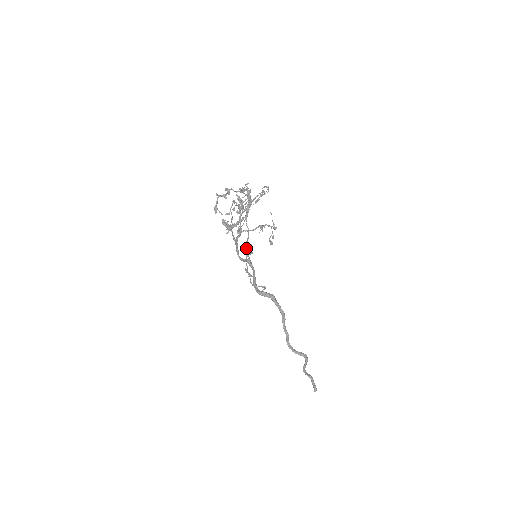
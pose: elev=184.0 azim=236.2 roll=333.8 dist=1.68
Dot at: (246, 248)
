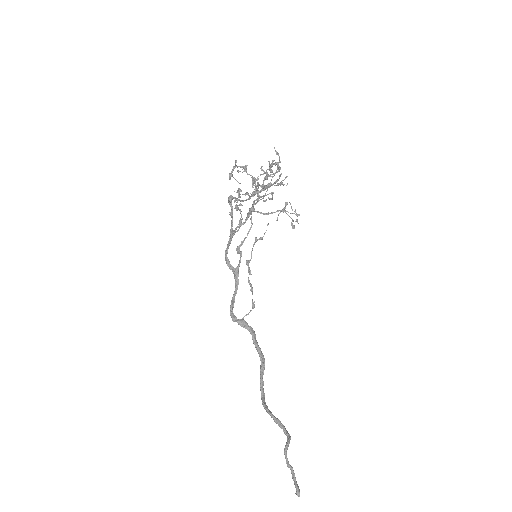
Dot at: (239, 251)
